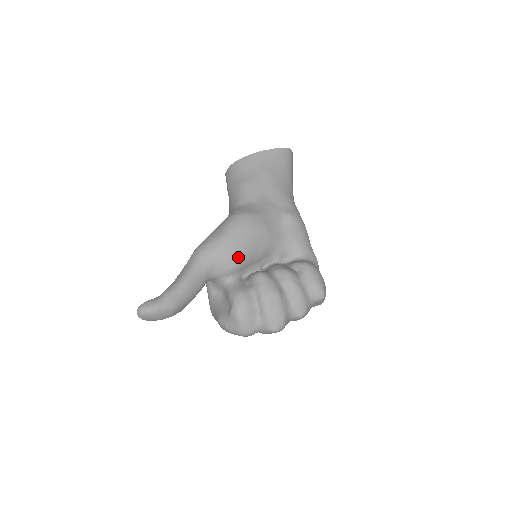
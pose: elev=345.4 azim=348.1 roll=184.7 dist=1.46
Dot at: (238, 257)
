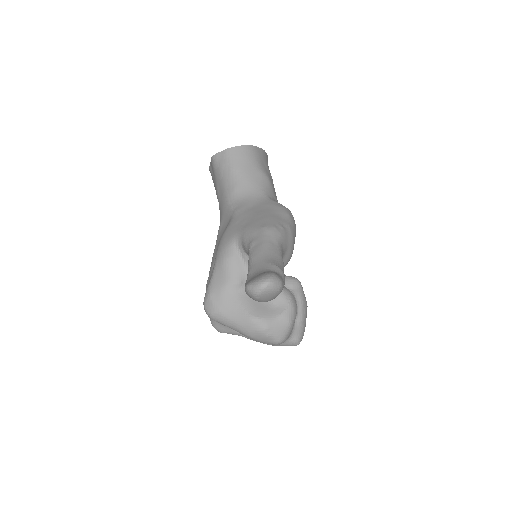
Dot at: occluded
